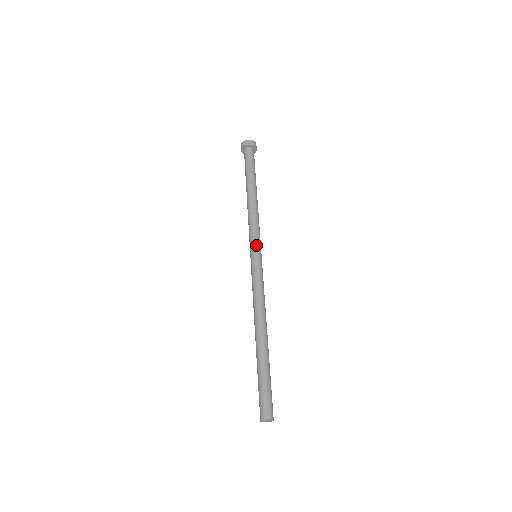
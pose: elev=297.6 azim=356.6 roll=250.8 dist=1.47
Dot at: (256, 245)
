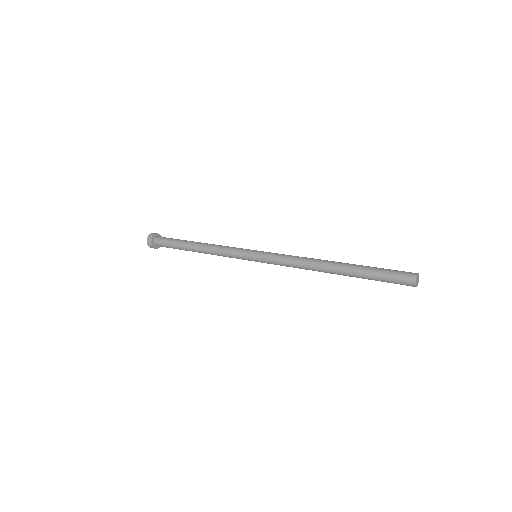
Dot at: (246, 252)
